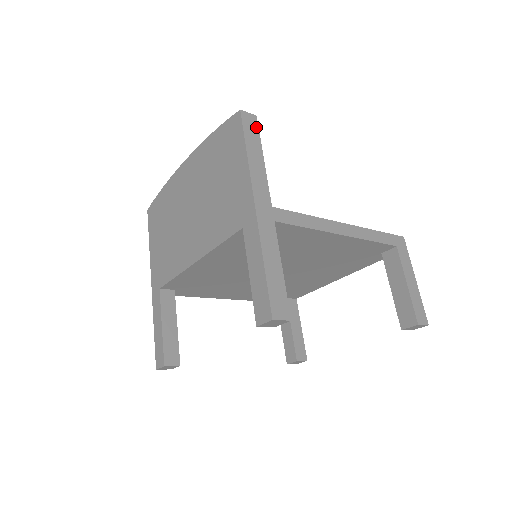
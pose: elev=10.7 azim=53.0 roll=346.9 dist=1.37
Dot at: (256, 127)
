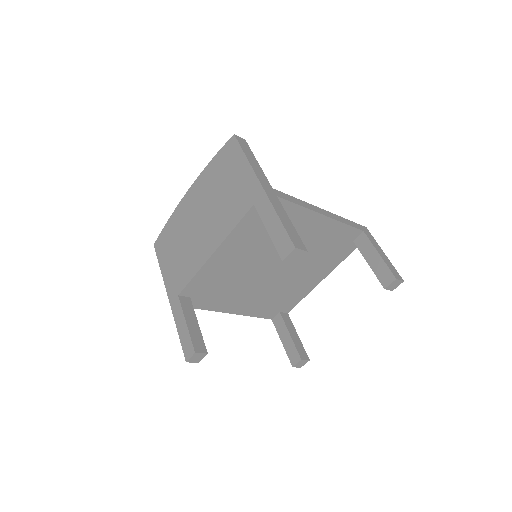
Dot at: (247, 145)
